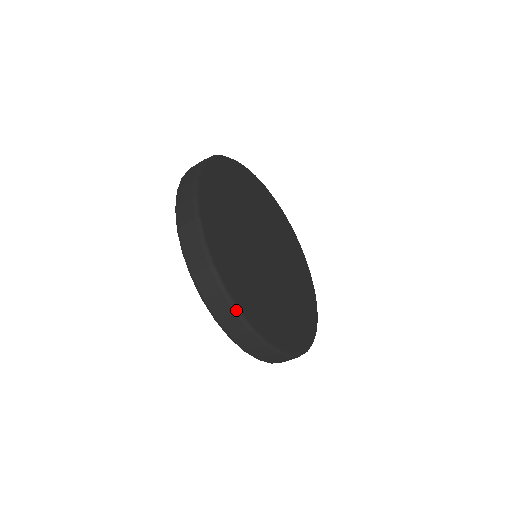
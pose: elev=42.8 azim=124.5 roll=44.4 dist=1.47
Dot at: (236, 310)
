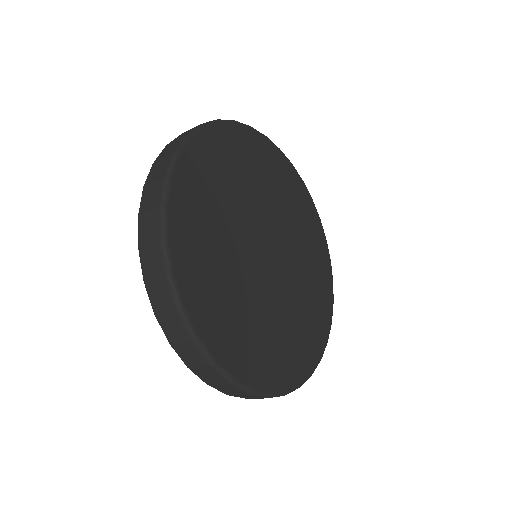
Dot at: (162, 237)
